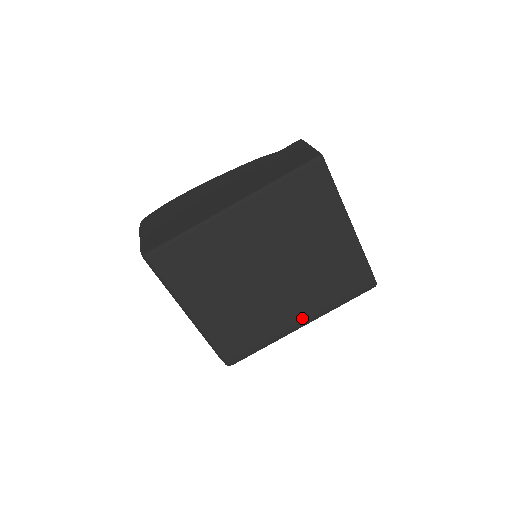
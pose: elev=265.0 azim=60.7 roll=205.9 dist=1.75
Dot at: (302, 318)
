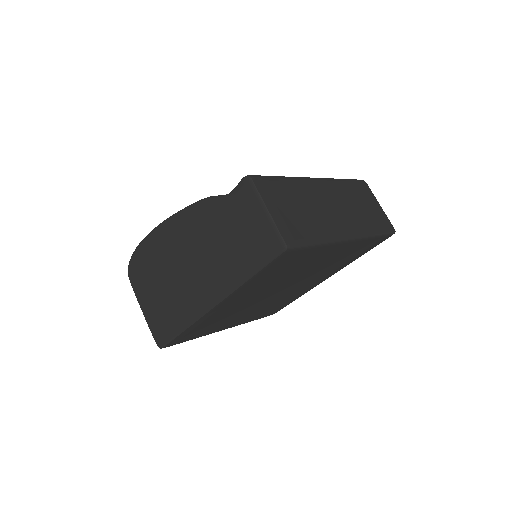
Dot at: (325, 278)
